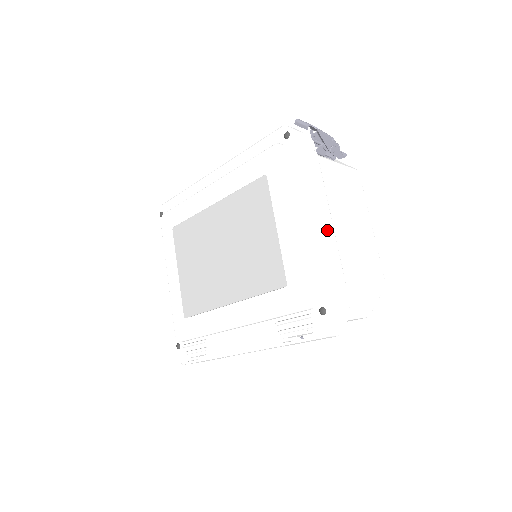
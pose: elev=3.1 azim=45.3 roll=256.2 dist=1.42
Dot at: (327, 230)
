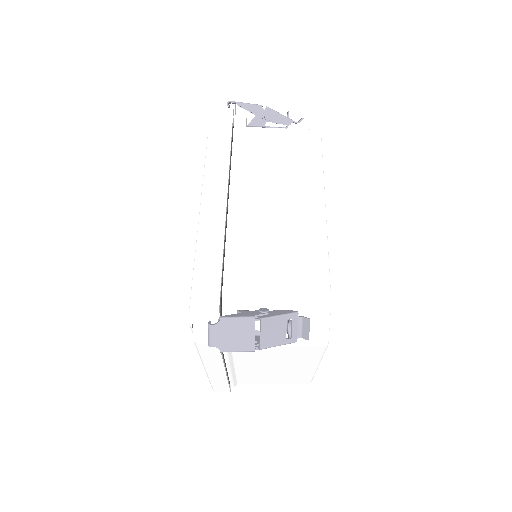
Dot at: (220, 374)
